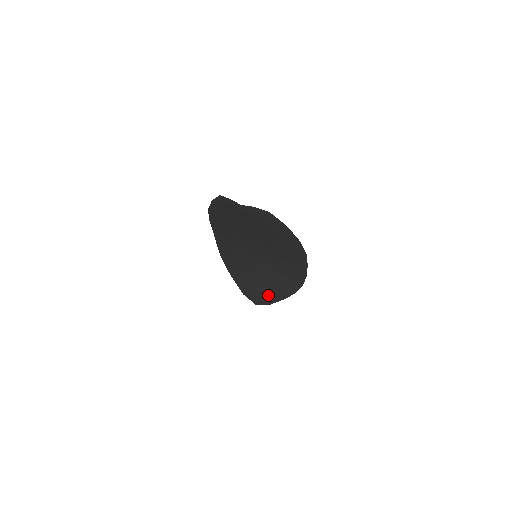
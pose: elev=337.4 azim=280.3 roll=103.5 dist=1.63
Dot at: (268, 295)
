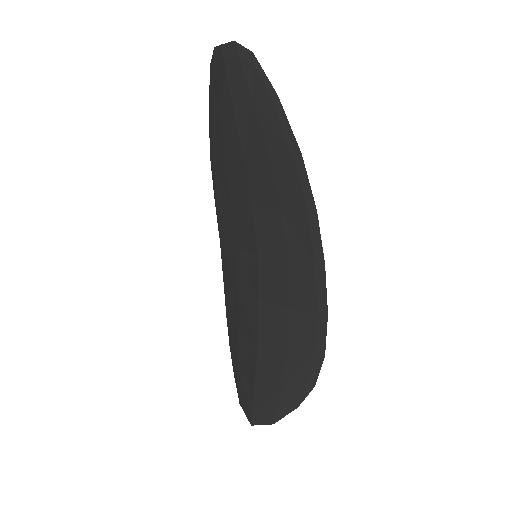
Dot at: (271, 390)
